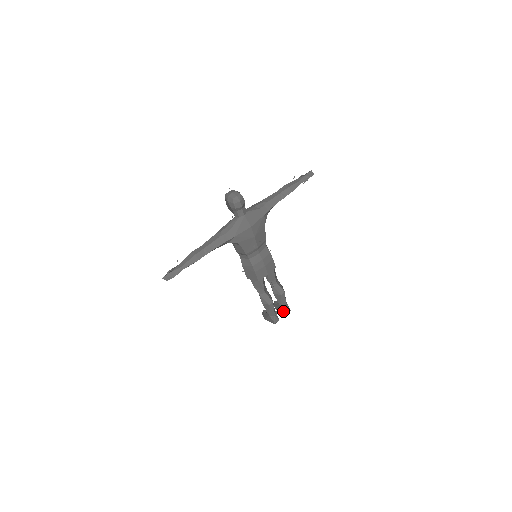
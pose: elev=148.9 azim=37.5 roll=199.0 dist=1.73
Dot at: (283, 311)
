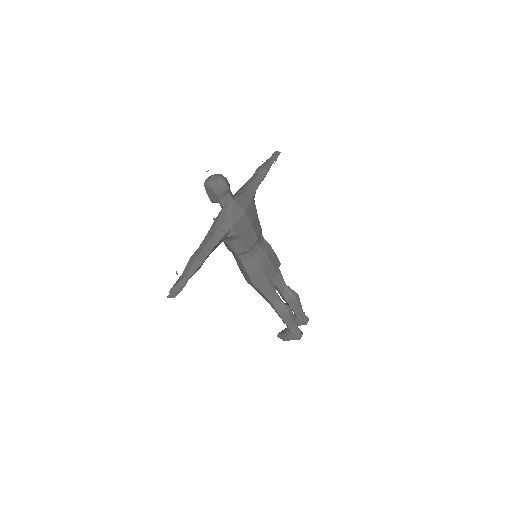
Dot at: (301, 322)
